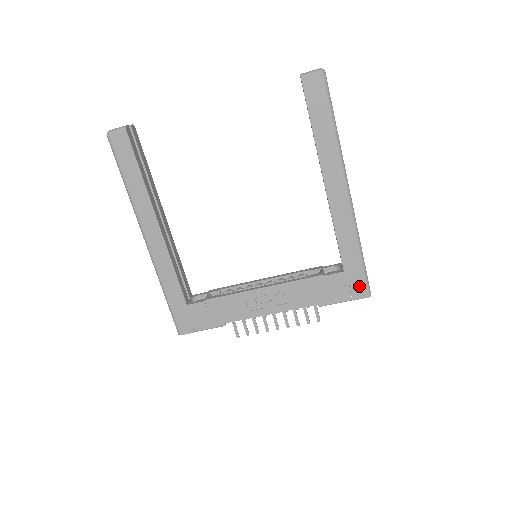
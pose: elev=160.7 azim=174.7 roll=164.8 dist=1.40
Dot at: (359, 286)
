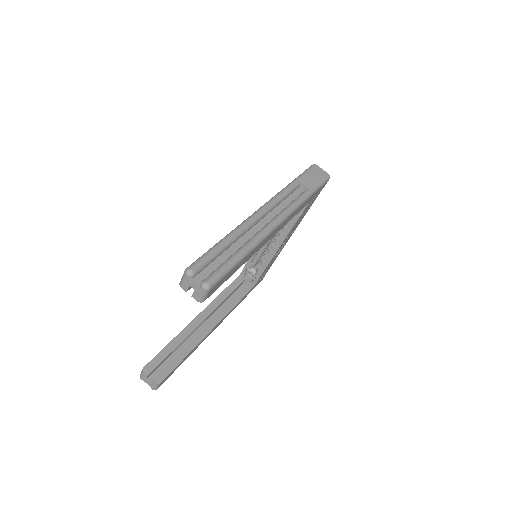
Dot at: (321, 188)
